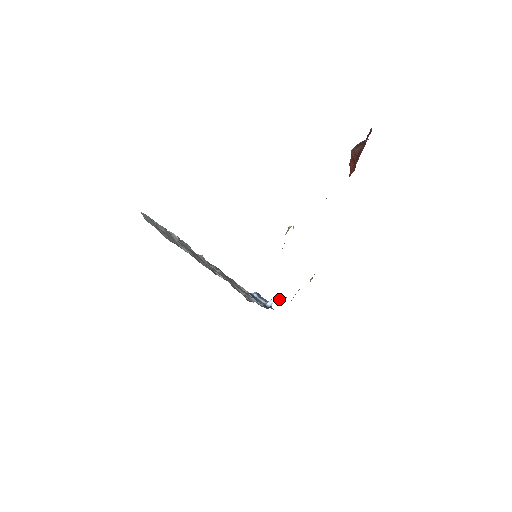
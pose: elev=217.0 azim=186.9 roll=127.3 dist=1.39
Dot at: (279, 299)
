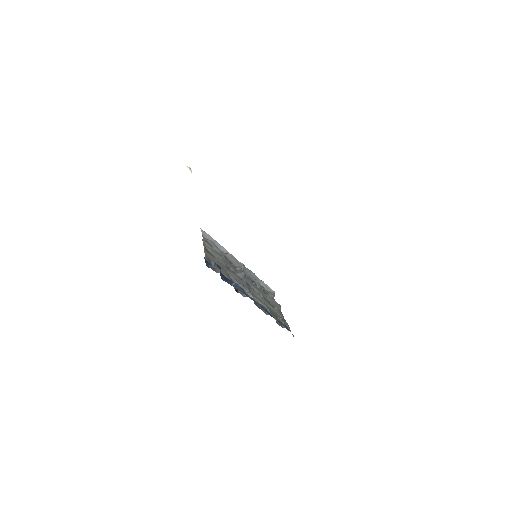
Dot at: occluded
